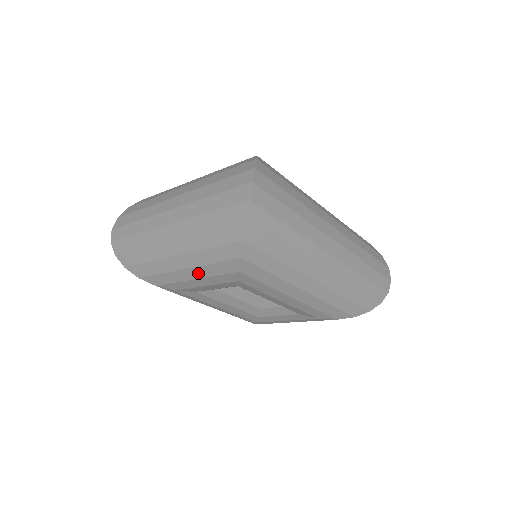
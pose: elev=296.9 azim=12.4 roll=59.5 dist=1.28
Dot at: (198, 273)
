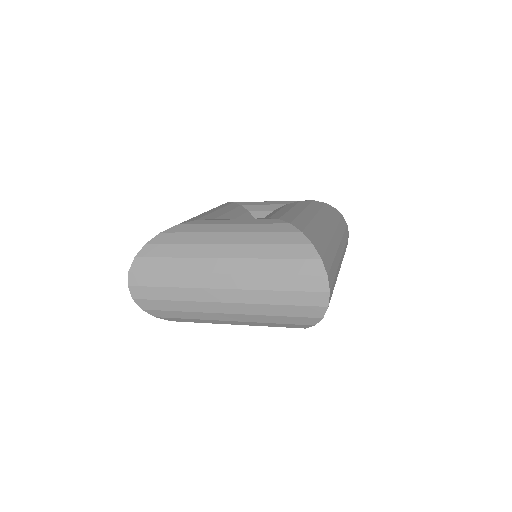
Dot at: occluded
